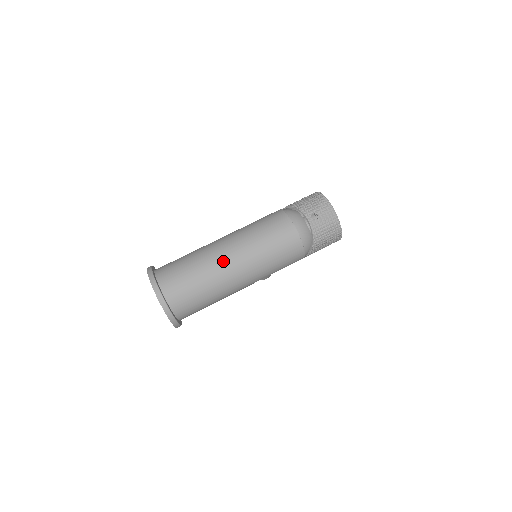
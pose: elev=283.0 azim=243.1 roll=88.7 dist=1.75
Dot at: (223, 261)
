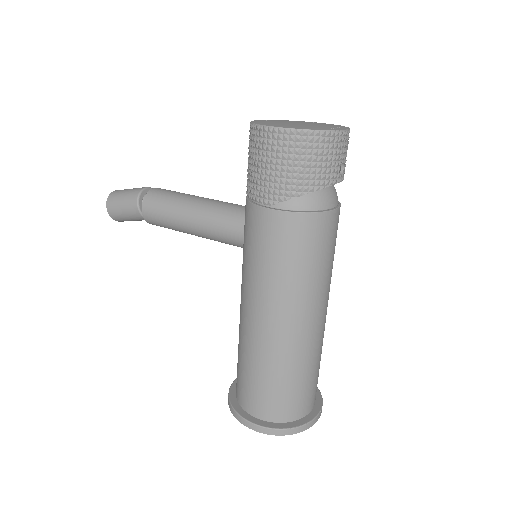
Dot at: (322, 328)
